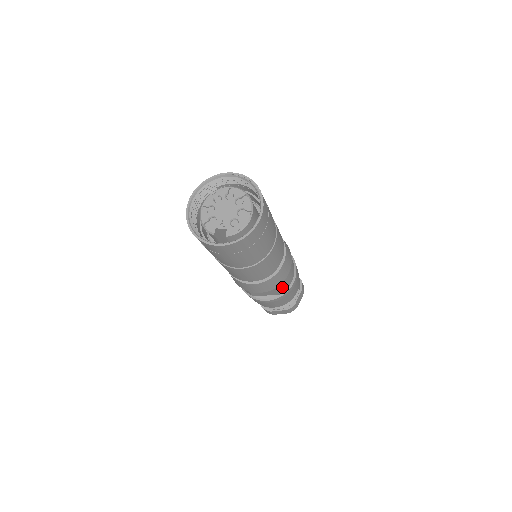
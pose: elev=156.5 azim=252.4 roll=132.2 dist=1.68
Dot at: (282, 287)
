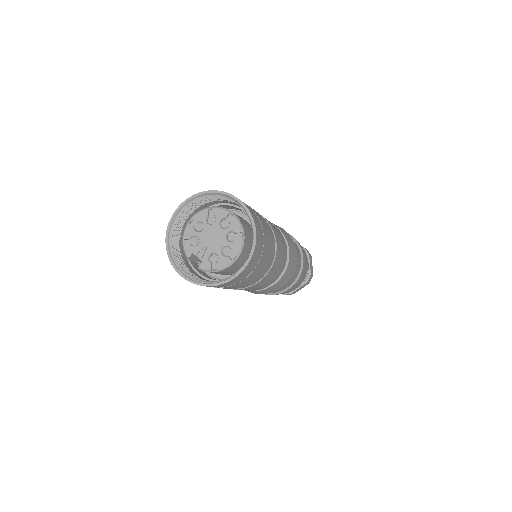
Dot at: occluded
